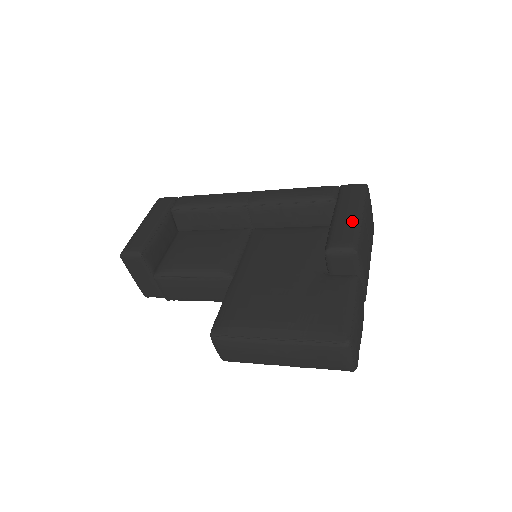
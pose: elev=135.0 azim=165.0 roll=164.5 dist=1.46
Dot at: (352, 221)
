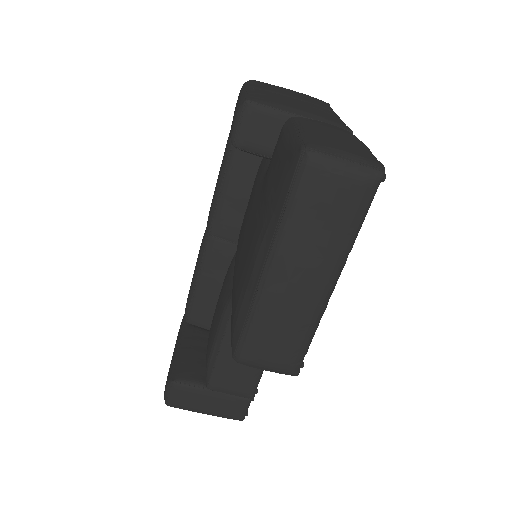
Dot at: occluded
